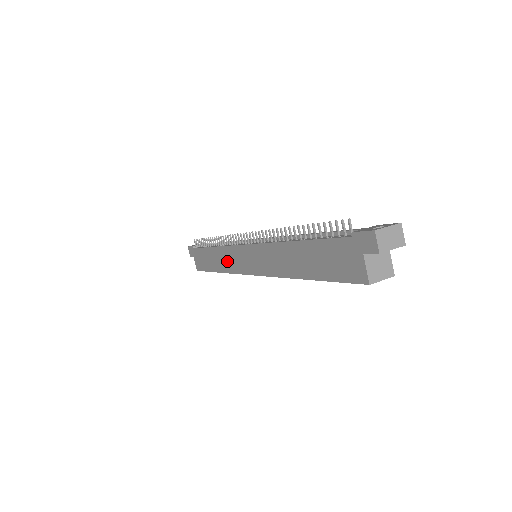
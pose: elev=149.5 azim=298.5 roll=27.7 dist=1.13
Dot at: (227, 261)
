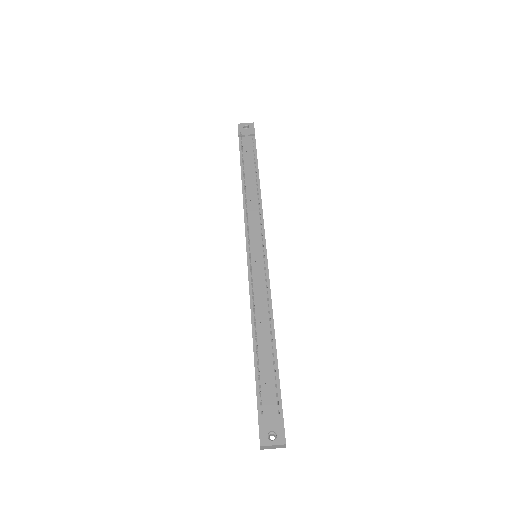
Dot at: occluded
